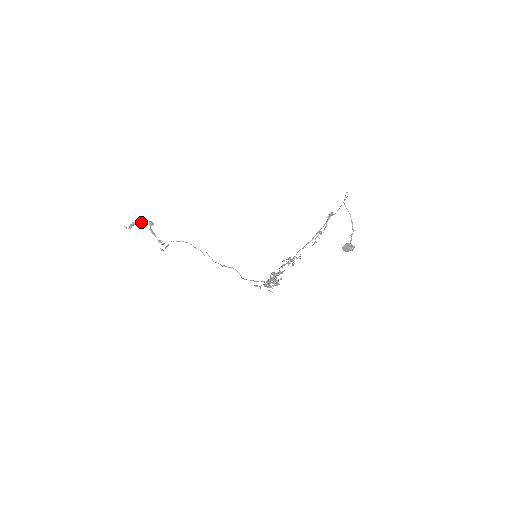
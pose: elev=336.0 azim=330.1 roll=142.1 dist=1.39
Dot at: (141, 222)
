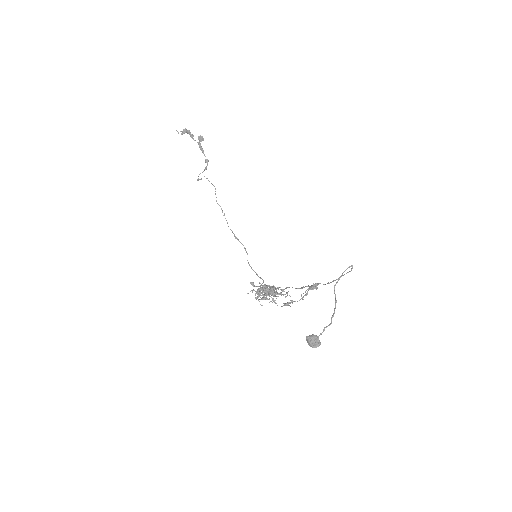
Dot at: (190, 133)
